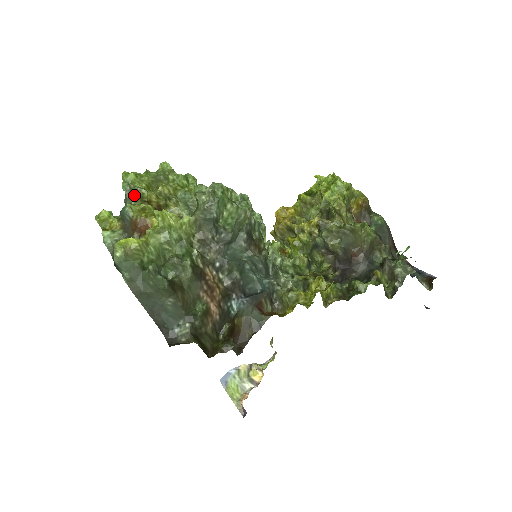
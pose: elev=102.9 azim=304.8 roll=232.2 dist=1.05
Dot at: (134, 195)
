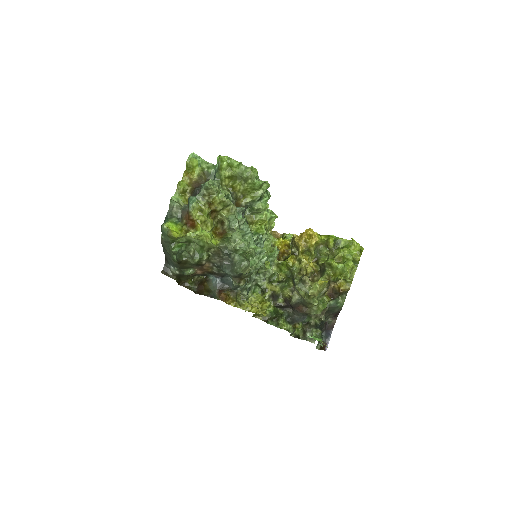
Dot at: (207, 192)
